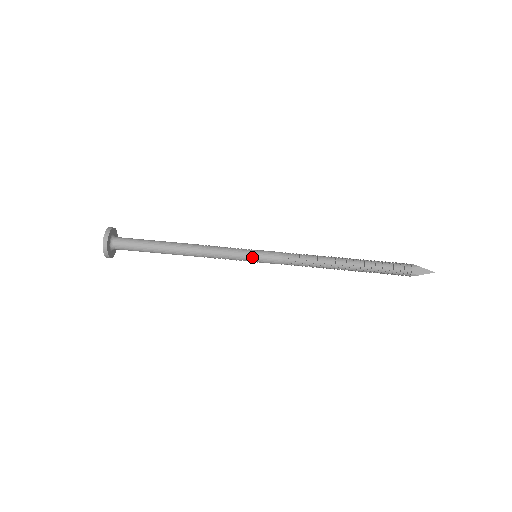
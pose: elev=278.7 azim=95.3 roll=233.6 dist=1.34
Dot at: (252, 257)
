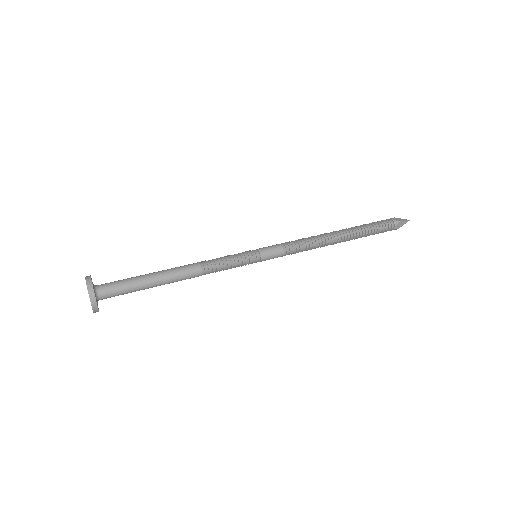
Dot at: (253, 253)
